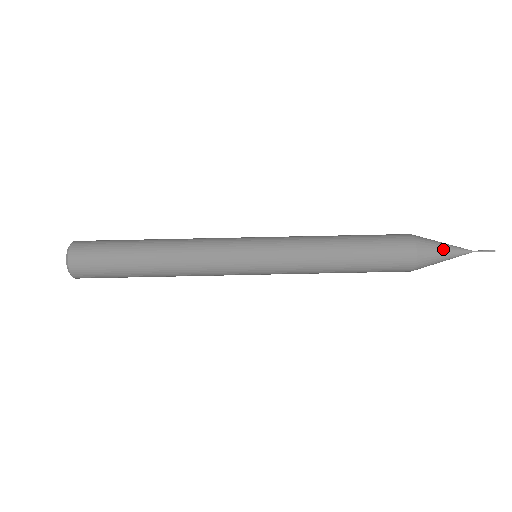
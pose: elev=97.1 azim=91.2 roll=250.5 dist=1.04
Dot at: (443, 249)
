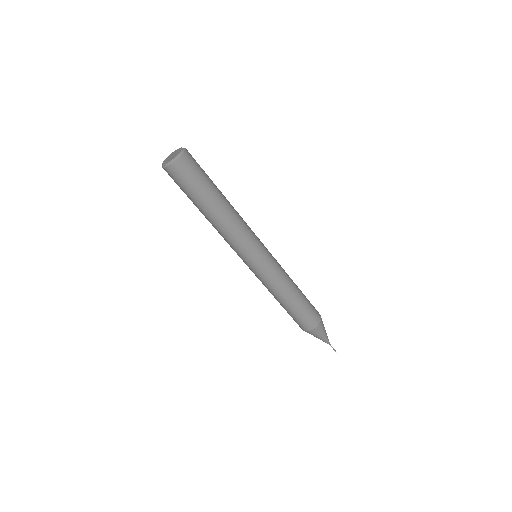
Dot at: (322, 336)
